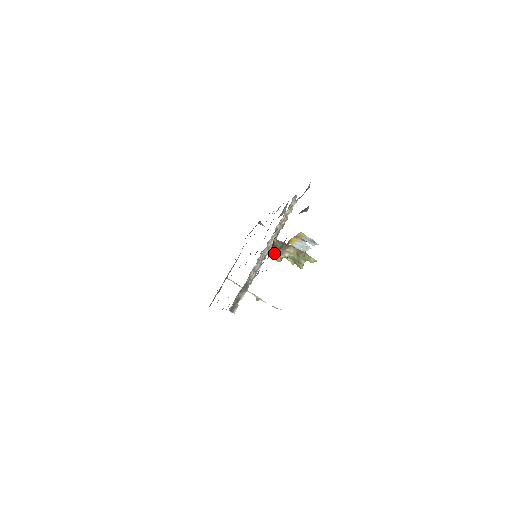
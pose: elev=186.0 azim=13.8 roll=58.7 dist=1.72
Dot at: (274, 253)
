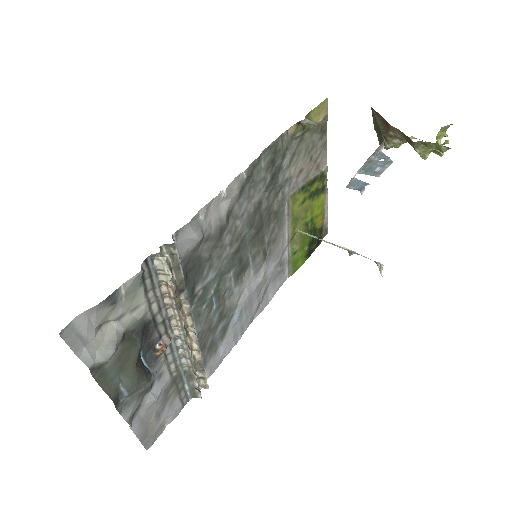
Dot at: (144, 387)
